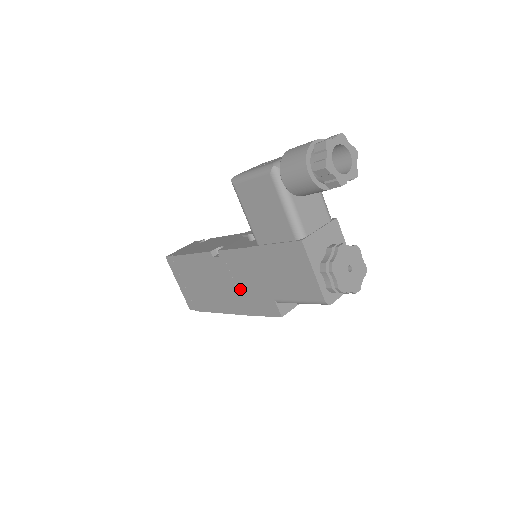
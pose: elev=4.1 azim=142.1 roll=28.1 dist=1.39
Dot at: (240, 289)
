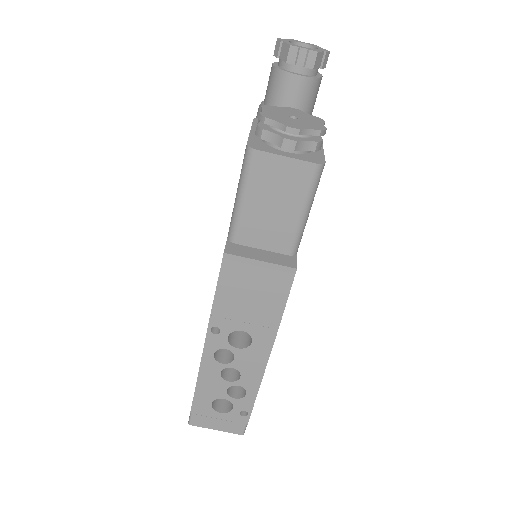
Dot at: occluded
